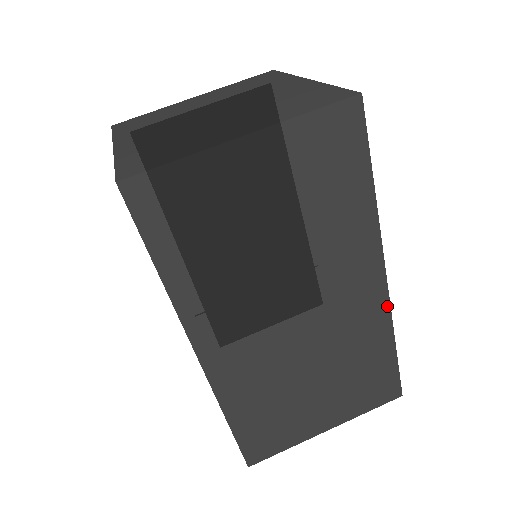
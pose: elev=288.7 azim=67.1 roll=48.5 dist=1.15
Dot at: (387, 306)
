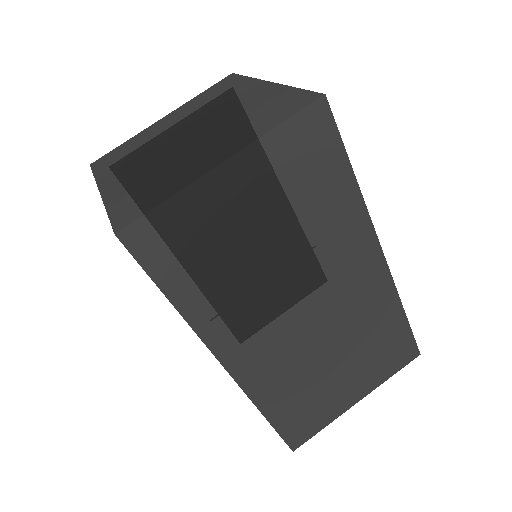
Dot at: (390, 279)
